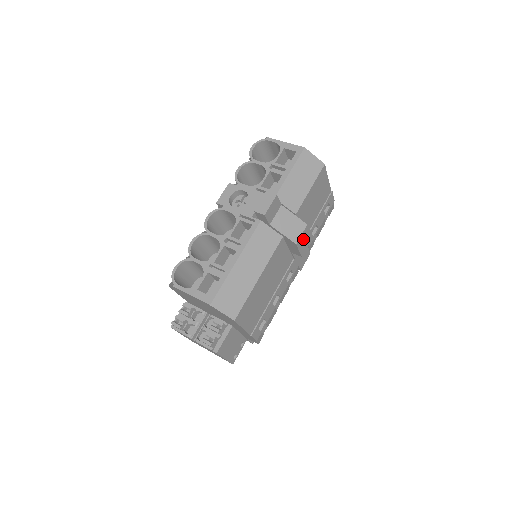
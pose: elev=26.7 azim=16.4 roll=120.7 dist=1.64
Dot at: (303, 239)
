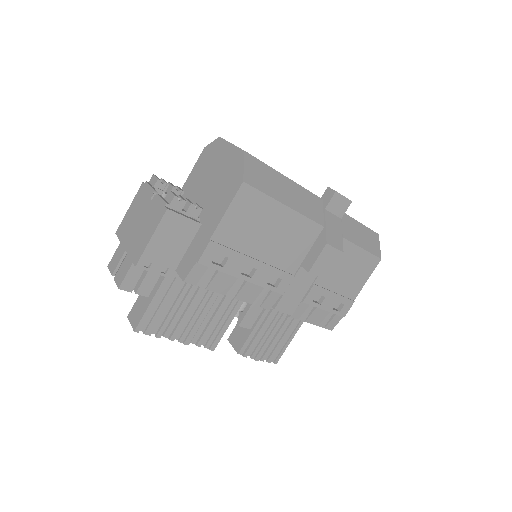
Dot at: (329, 257)
